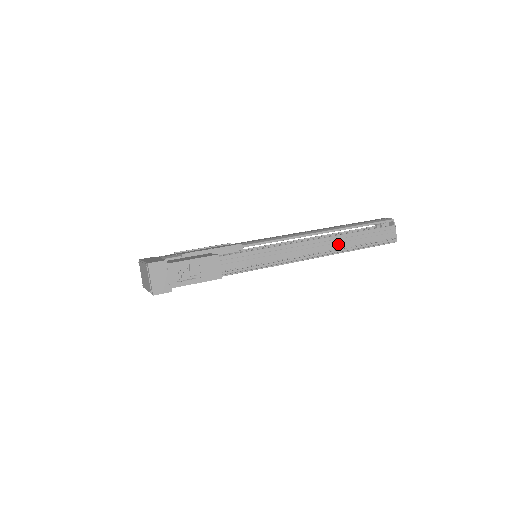
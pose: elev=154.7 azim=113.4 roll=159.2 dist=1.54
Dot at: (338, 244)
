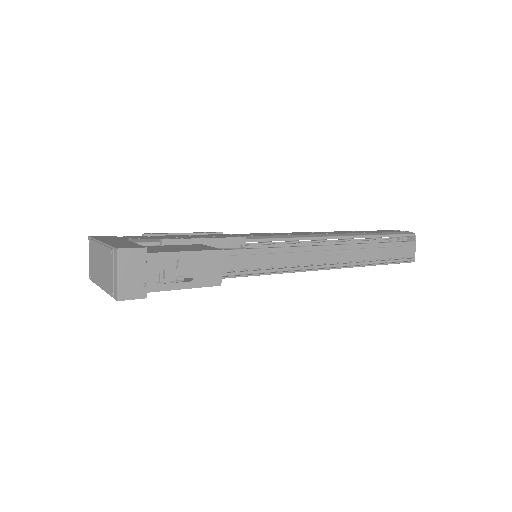
Dot at: (355, 255)
